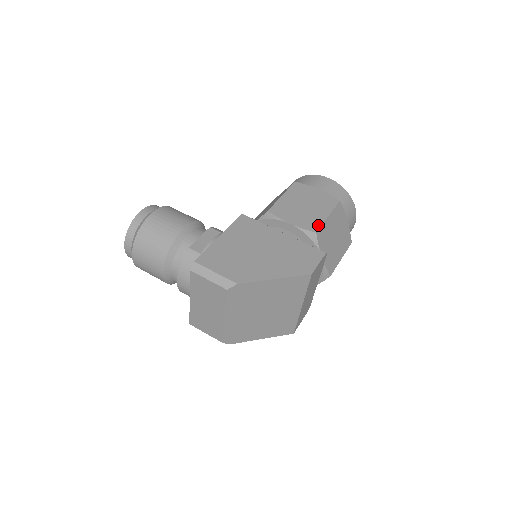
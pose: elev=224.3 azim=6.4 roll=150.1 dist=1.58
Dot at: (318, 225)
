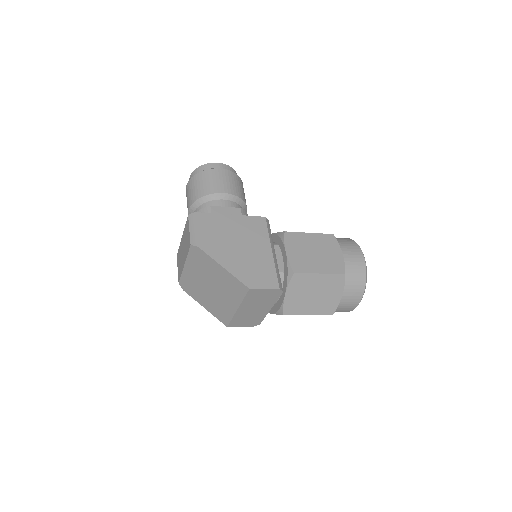
Dot at: (303, 271)
